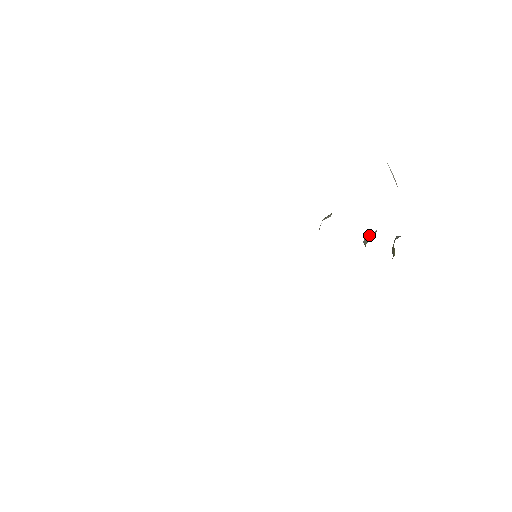
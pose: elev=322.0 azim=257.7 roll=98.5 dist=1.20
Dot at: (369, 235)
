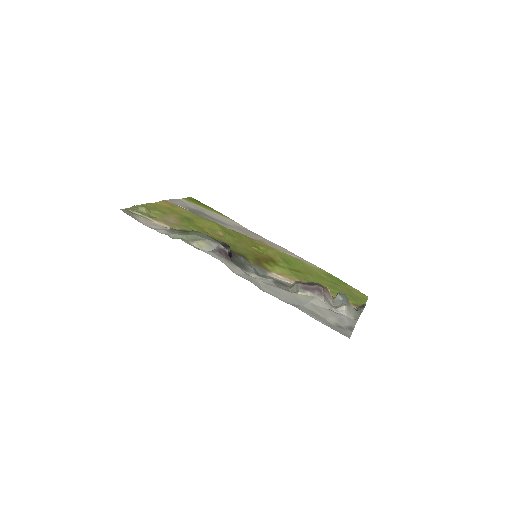
Dot at: (339, 298)
